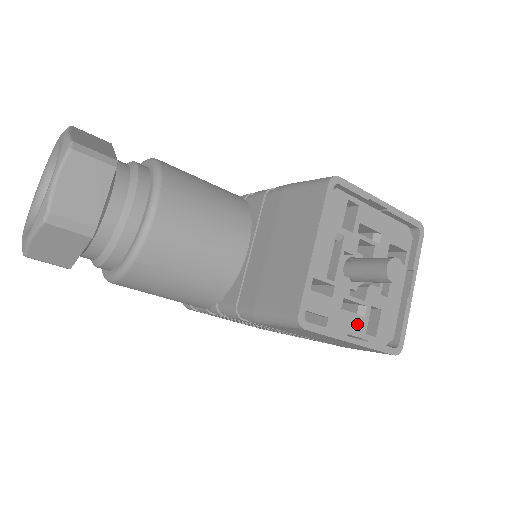
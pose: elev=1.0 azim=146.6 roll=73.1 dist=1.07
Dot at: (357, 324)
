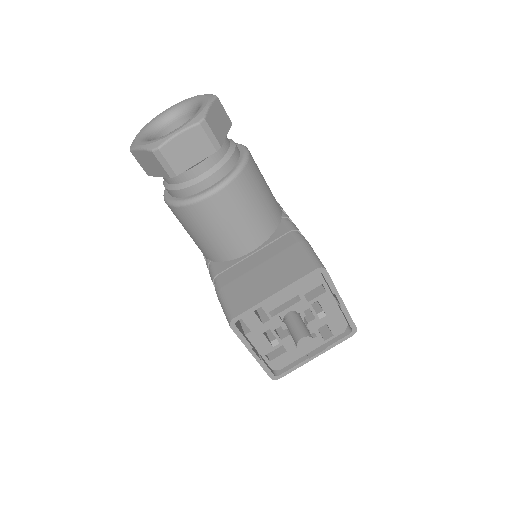
Dot at: (265, 347)
